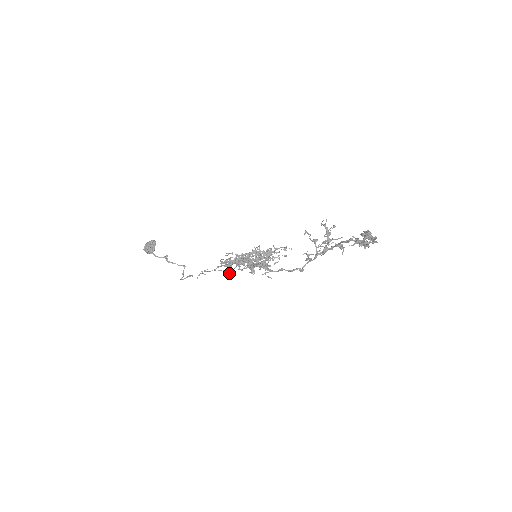
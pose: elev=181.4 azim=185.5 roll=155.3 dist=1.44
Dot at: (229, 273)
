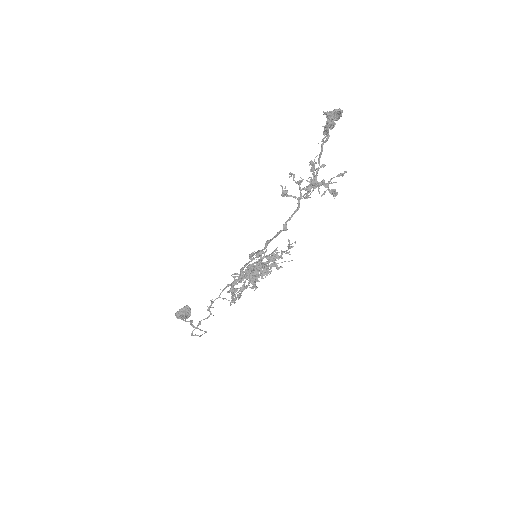
Dot at: (231, 297)
